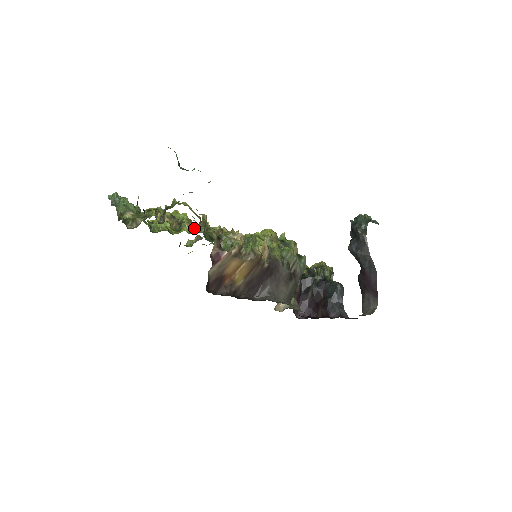
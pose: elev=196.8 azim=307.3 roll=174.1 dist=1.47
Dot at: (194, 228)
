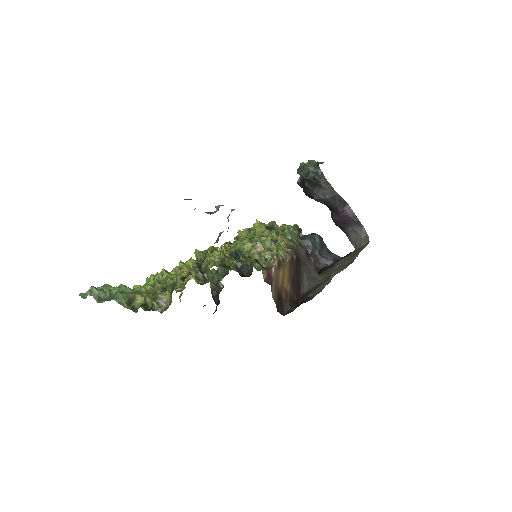
Dot at: occluded
